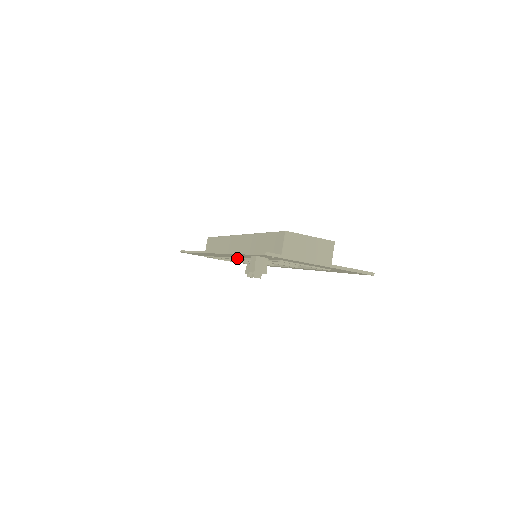
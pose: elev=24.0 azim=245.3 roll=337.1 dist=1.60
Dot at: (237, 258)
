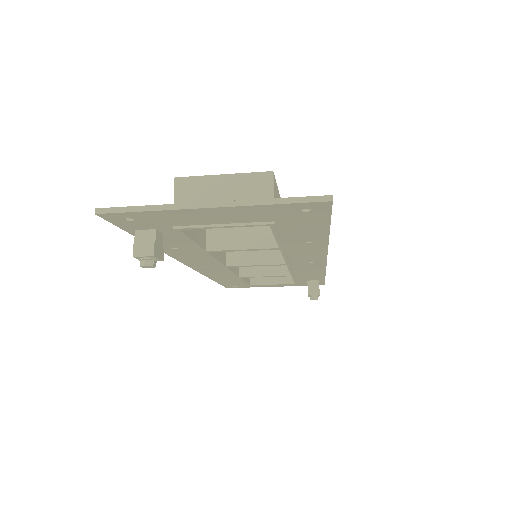
Dot at: (219, 263)
